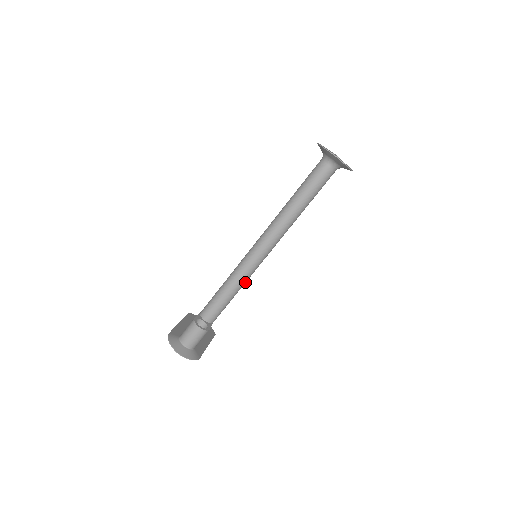
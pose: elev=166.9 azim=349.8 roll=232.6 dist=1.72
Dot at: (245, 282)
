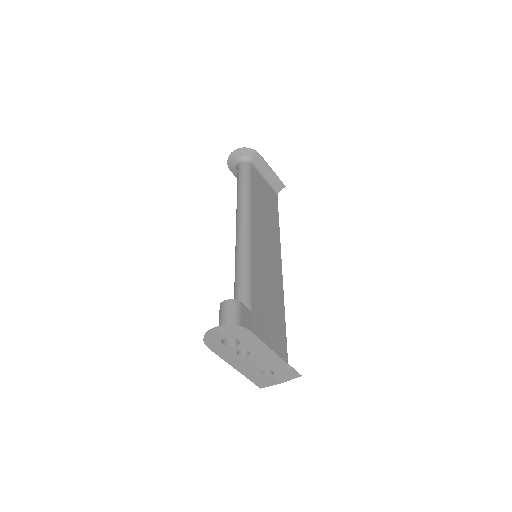
Dot at: (250, 258)
